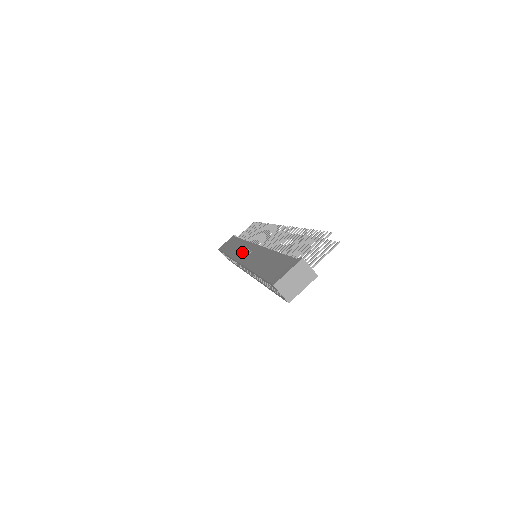
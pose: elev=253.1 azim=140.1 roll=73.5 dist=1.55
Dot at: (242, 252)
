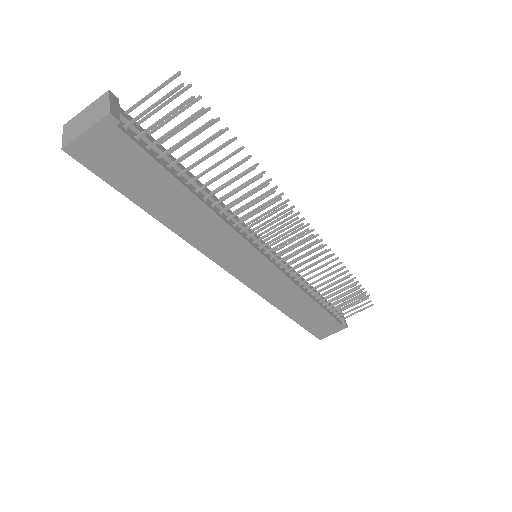
Dot at: occluded
